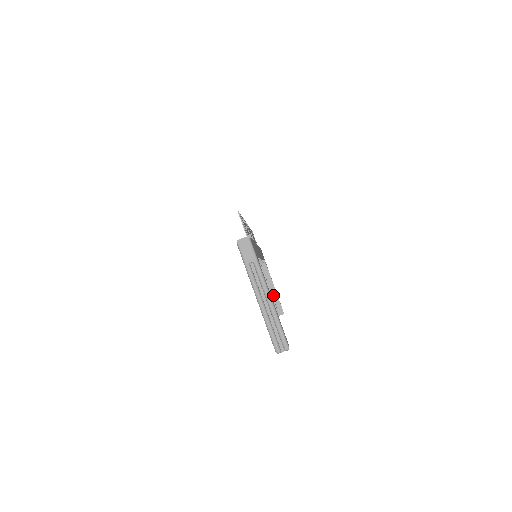
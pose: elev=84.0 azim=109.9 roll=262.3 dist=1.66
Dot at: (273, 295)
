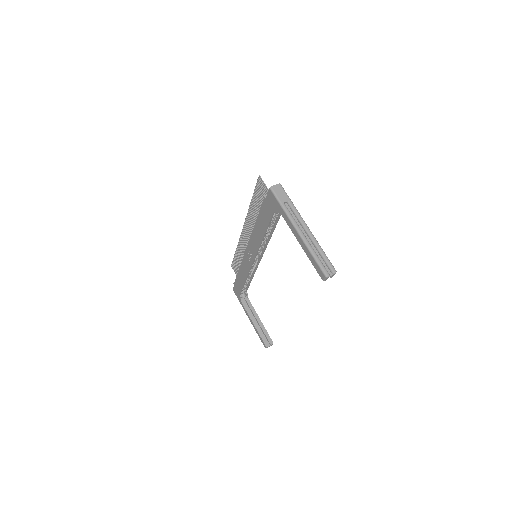
Dot at: (259, 327)
